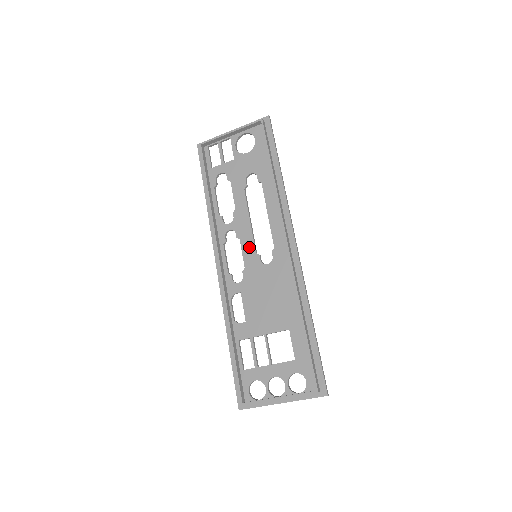
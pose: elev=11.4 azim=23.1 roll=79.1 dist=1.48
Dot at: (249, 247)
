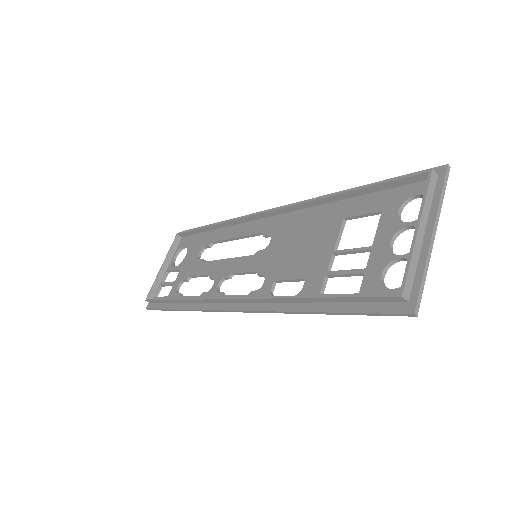
Dot at: (244, 263)
